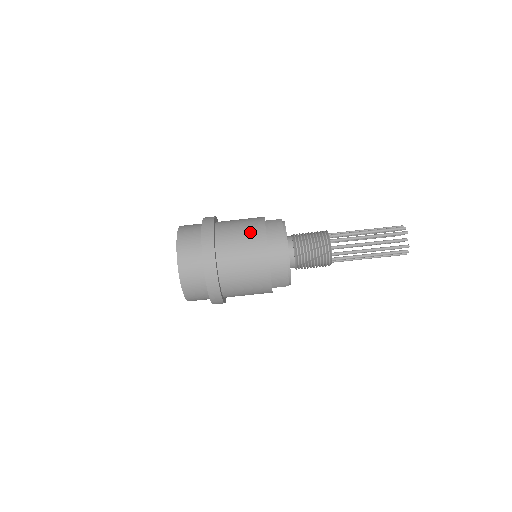
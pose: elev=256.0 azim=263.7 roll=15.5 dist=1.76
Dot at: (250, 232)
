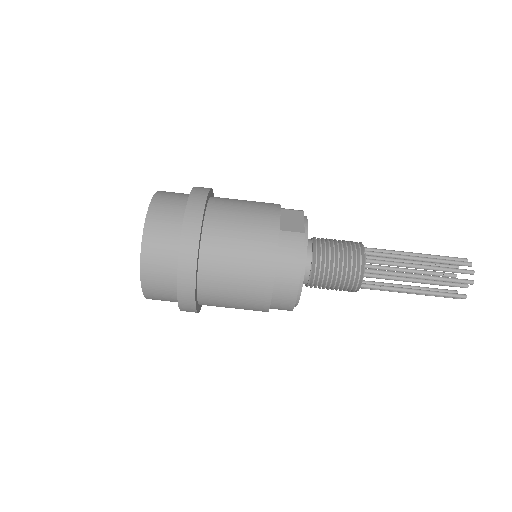
Dot at: (253, 258)
